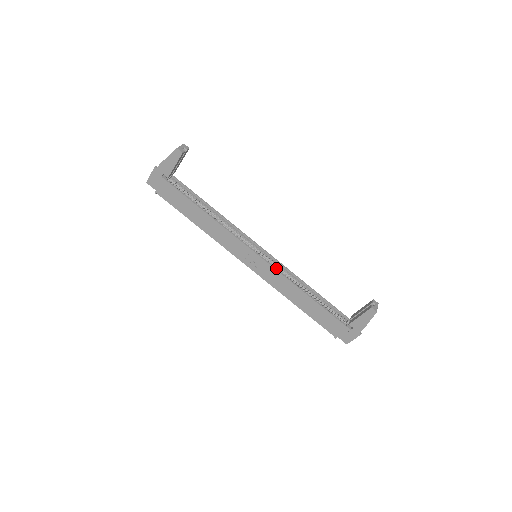
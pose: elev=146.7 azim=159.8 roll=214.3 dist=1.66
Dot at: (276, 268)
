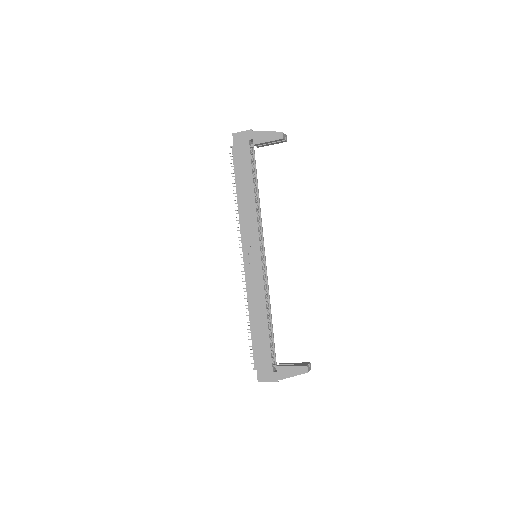
Dot at: (263, 277)
